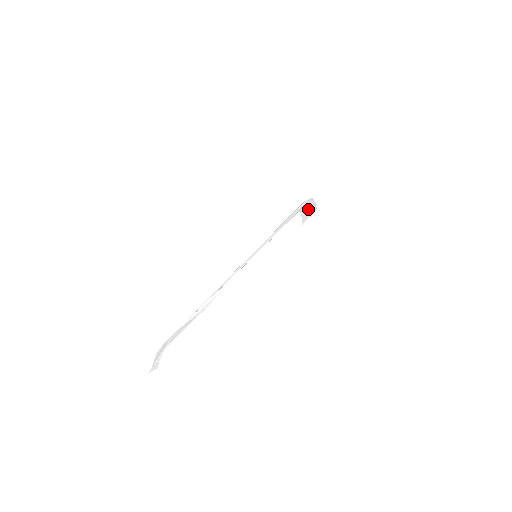
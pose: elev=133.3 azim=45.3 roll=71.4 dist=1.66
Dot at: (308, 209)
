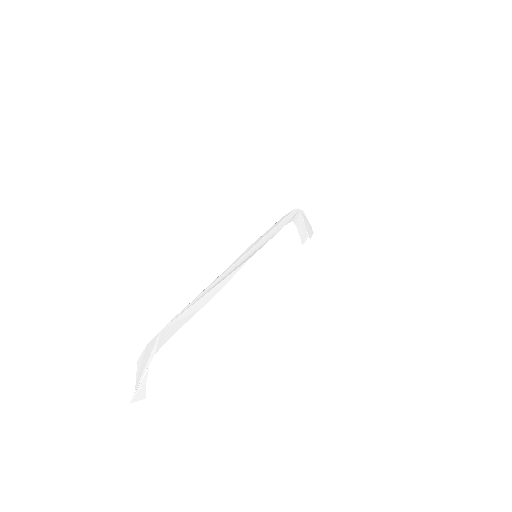
Dot at: (302, 225)
